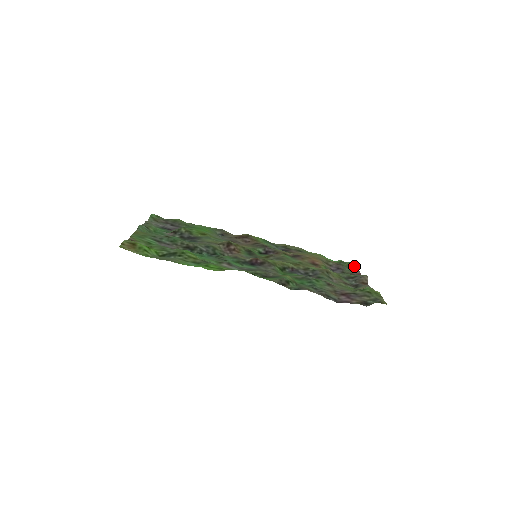
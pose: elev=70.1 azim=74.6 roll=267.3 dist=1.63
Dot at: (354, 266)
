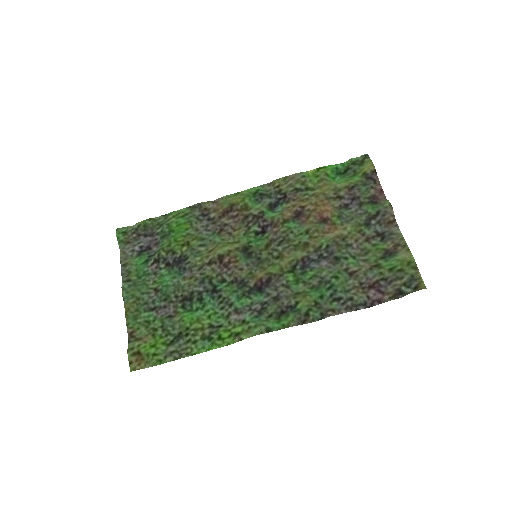
Dot at: (371, 176)
